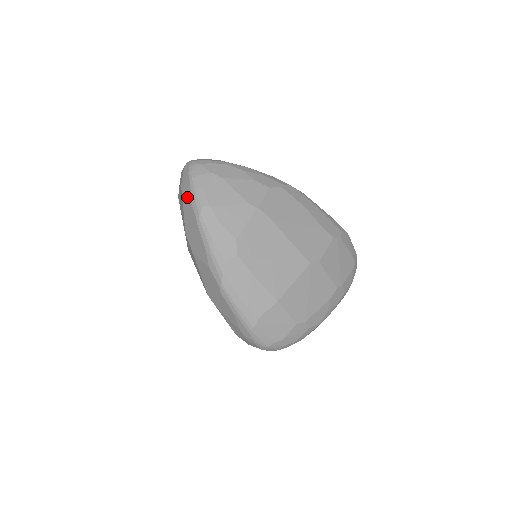
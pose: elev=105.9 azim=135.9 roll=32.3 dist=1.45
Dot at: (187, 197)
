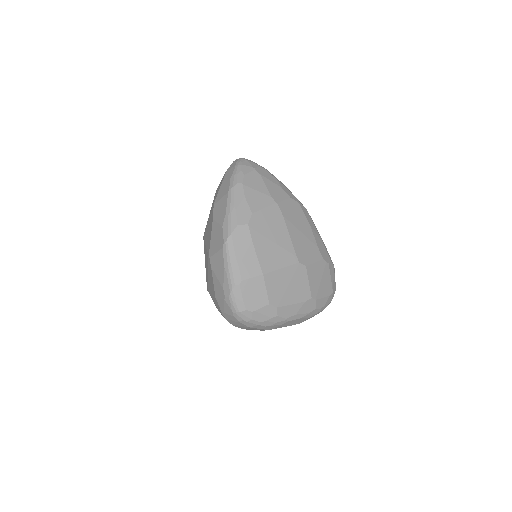
Dot at: (228, 176)
